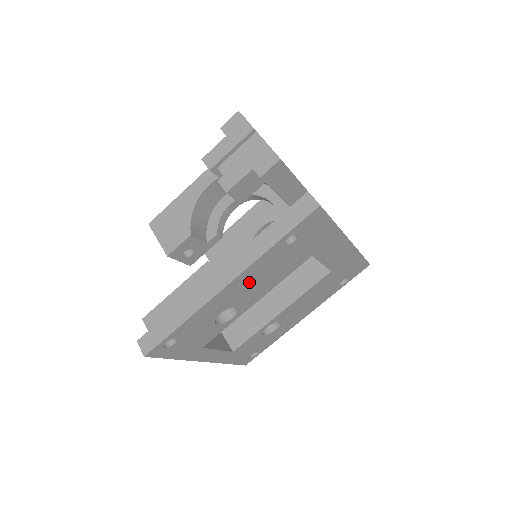
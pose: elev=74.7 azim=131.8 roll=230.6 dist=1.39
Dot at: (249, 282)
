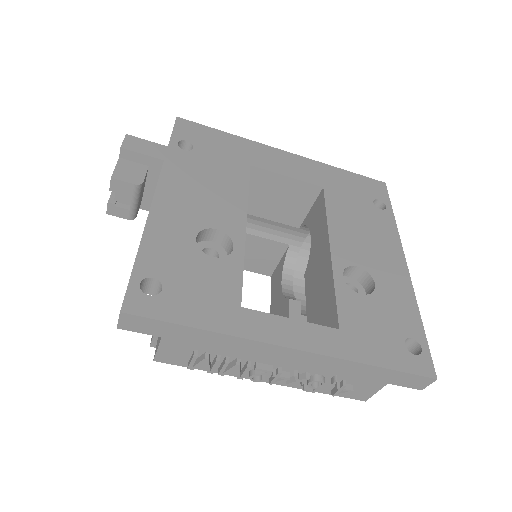
Dot at: (189, 193)
